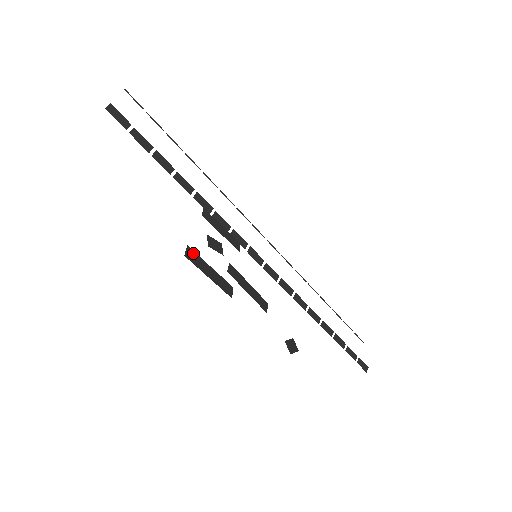
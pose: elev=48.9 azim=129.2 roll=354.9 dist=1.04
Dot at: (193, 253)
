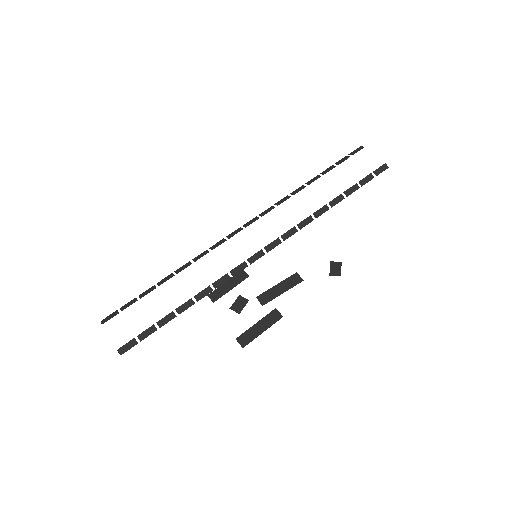
Dot at: (242, 337)
